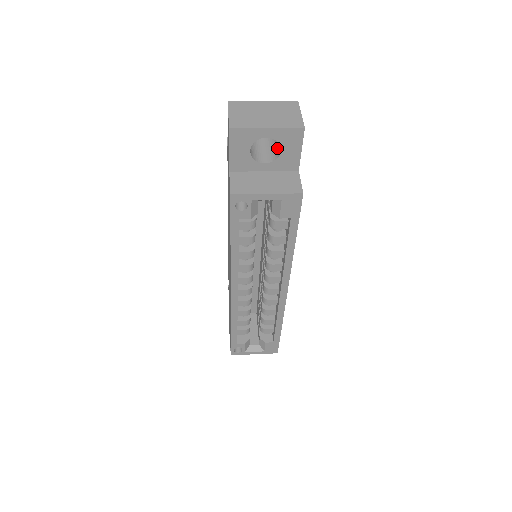
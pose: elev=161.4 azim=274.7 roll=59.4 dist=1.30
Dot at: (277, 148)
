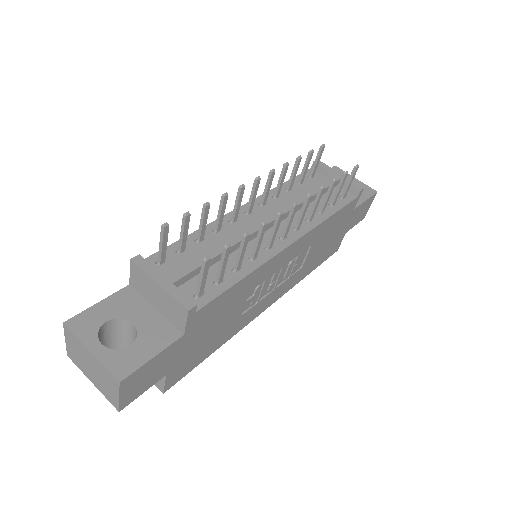
Dot at: occluded
